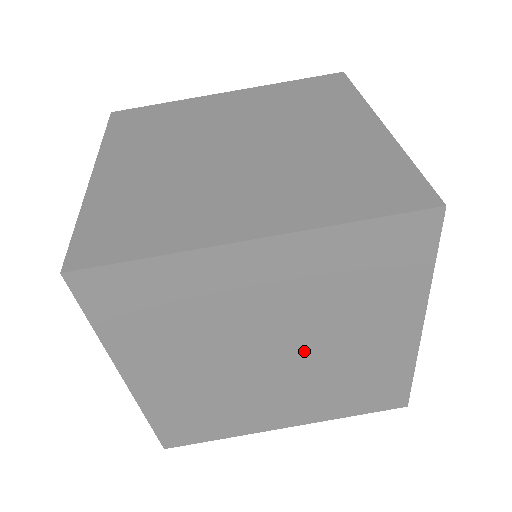
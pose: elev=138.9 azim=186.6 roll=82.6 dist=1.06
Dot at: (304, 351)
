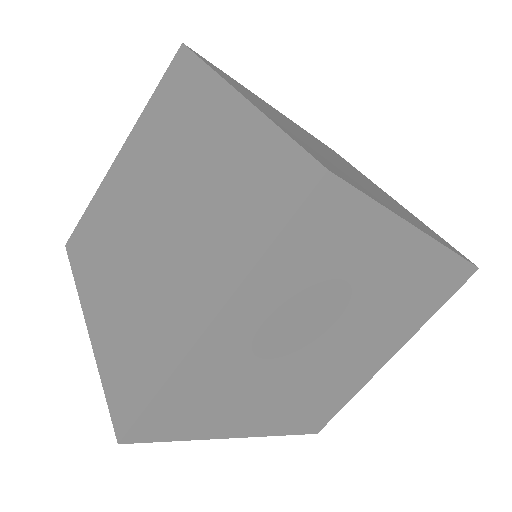
Dot at: (336, 350)
